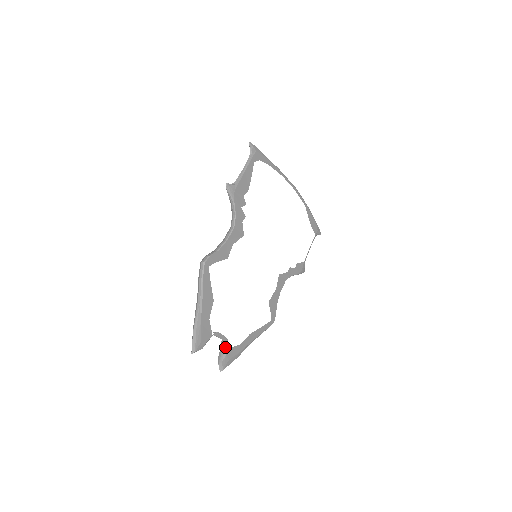
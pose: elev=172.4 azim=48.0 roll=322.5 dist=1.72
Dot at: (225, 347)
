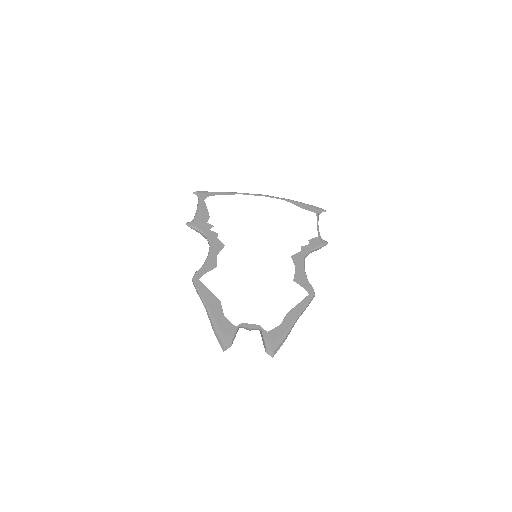
Dot at: (262, 333)
